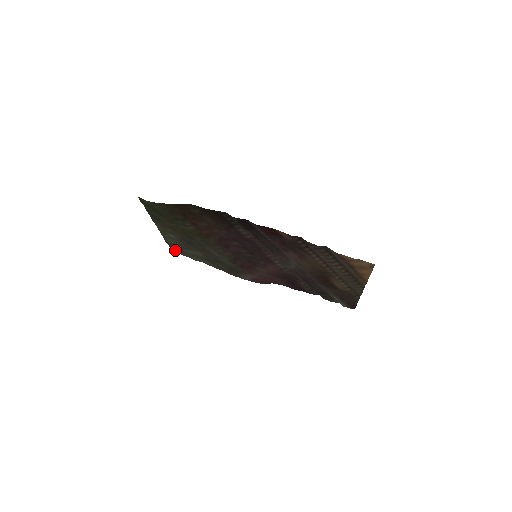
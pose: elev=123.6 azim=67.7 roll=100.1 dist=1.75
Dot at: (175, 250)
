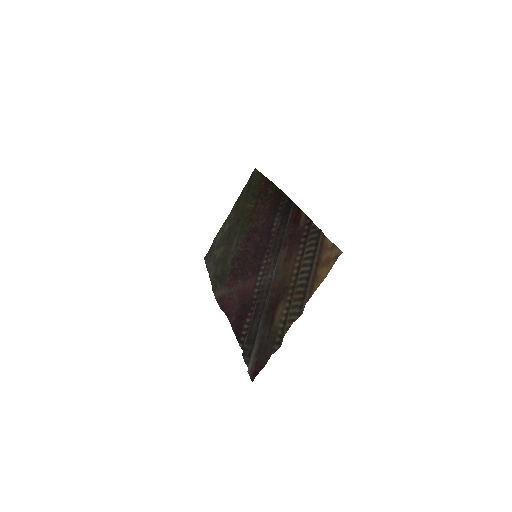
Dot at: (208, 255)
